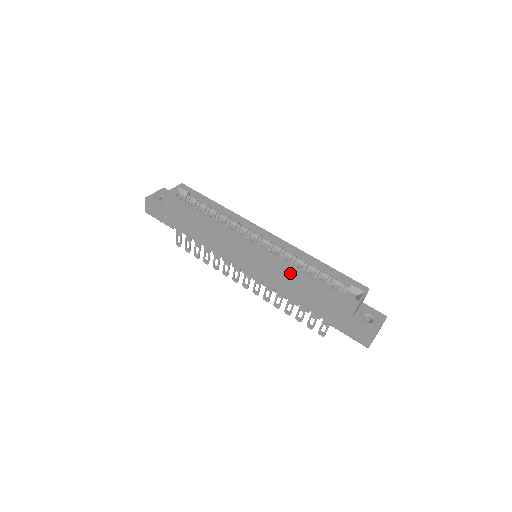
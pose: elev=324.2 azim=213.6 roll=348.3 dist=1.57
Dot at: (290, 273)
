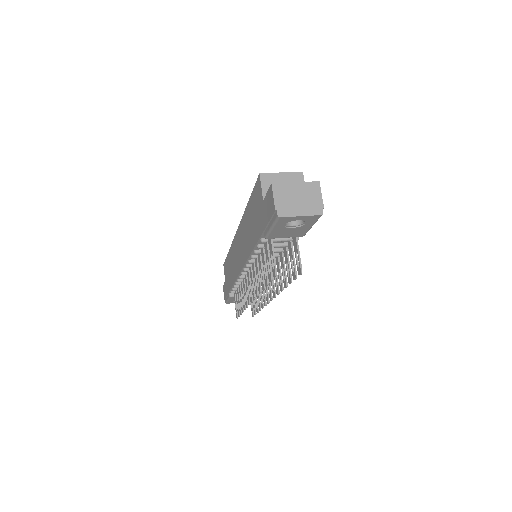
Dot at: (245, 220)
